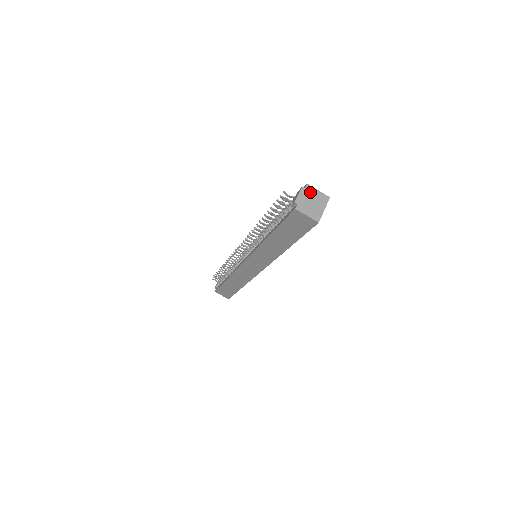
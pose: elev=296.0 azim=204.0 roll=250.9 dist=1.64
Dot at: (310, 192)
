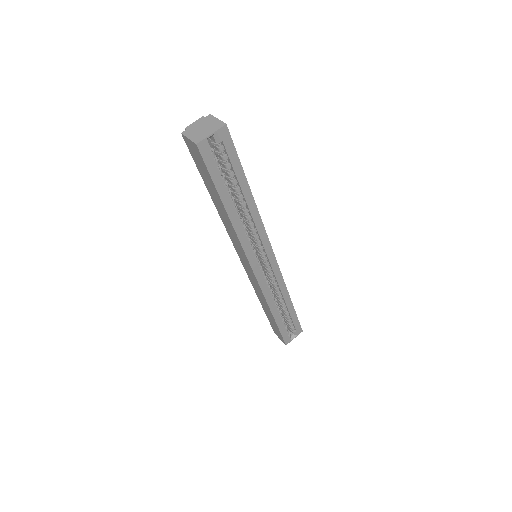
Dot at: (208, 120)
